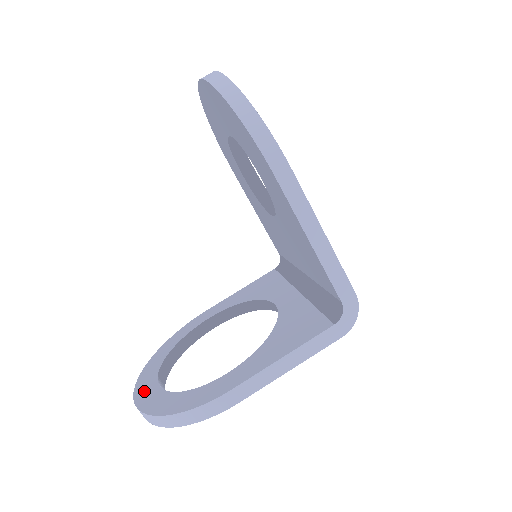
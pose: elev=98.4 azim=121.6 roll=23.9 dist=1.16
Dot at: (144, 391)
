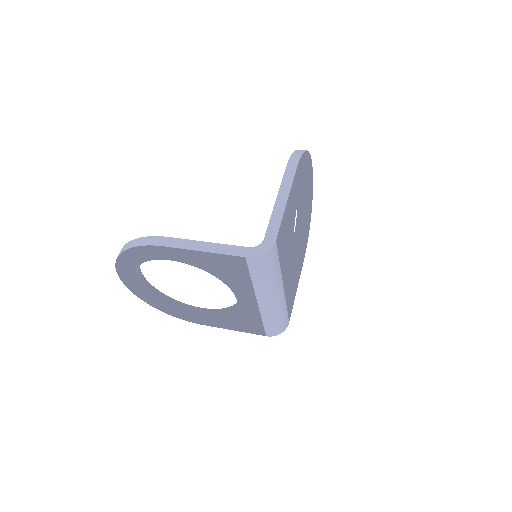
Dot at: occluded
